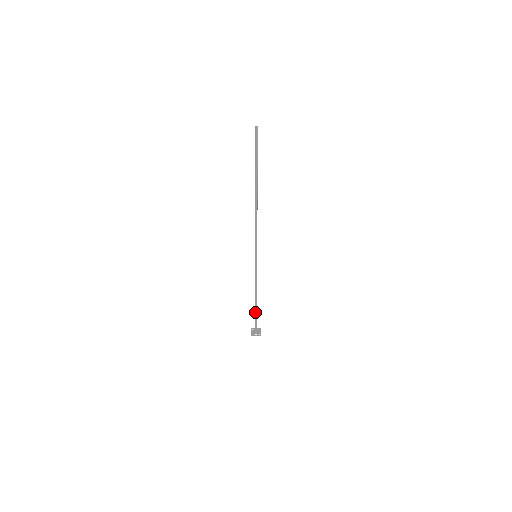
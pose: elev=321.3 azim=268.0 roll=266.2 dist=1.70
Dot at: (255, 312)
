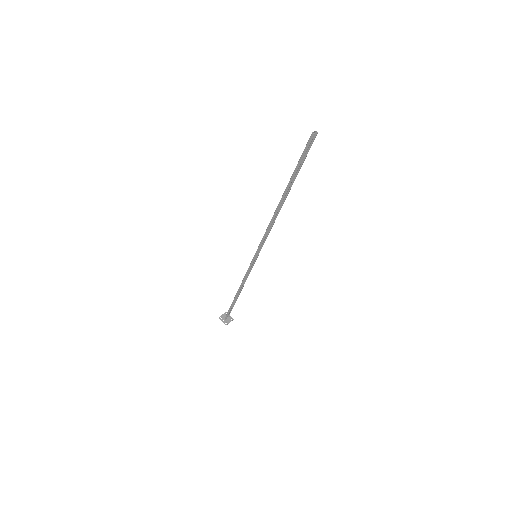
Dot at: (232, 302)
